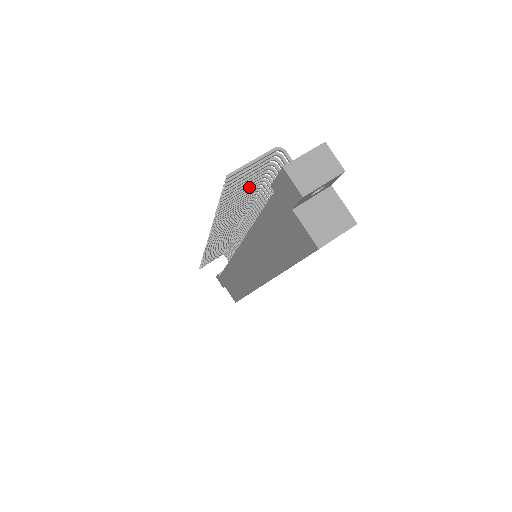
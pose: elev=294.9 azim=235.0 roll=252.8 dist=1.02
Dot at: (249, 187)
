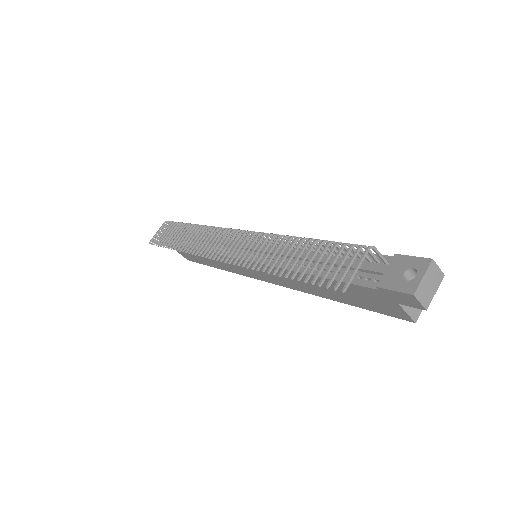
Dot at: occluded
